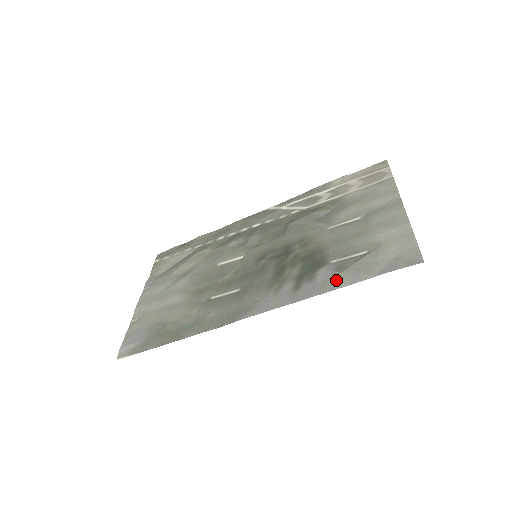
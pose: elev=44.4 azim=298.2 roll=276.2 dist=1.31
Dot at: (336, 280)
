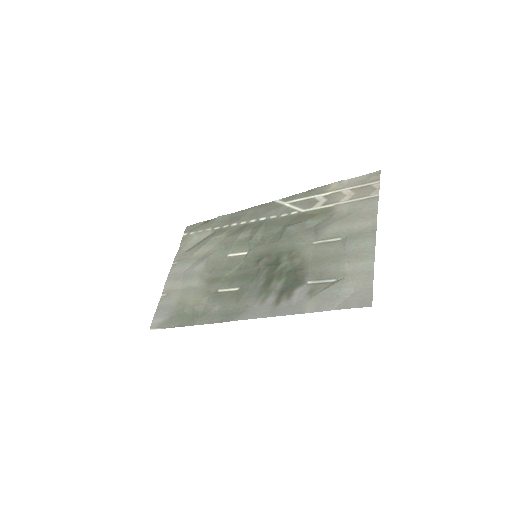
Dot at: (306, 304)
